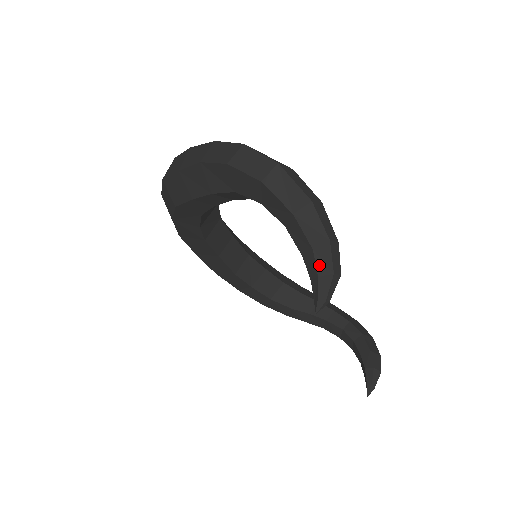
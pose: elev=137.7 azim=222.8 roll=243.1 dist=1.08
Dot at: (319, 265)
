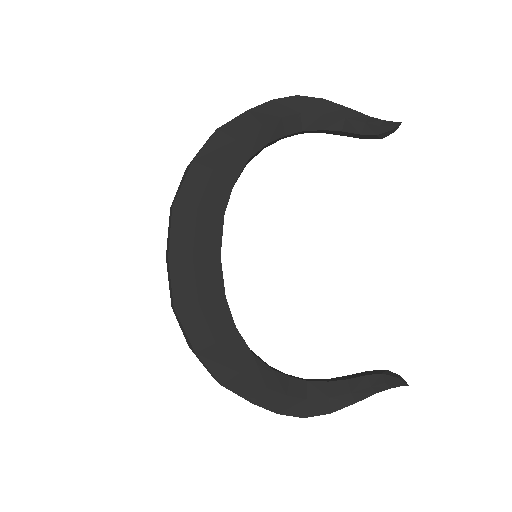
Dot at: (379, 119)
